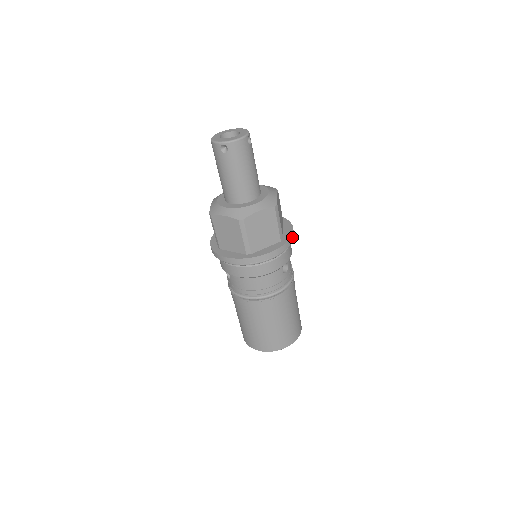
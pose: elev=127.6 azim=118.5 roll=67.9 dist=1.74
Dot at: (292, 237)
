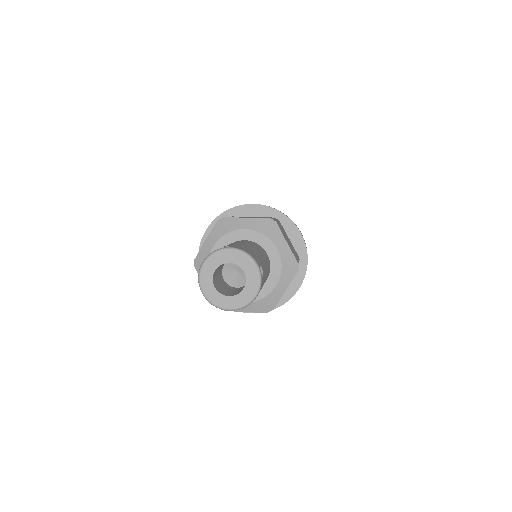
Dot at: occluded
